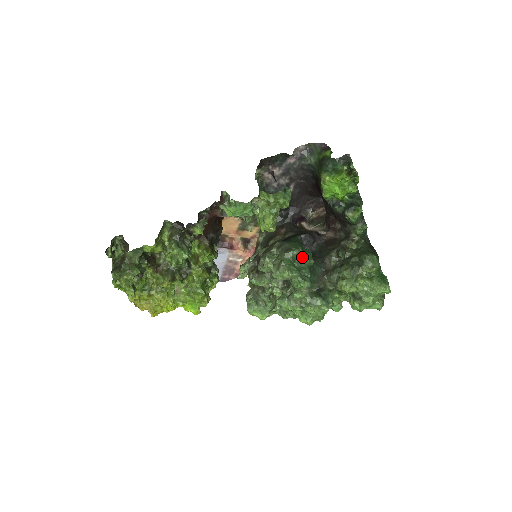
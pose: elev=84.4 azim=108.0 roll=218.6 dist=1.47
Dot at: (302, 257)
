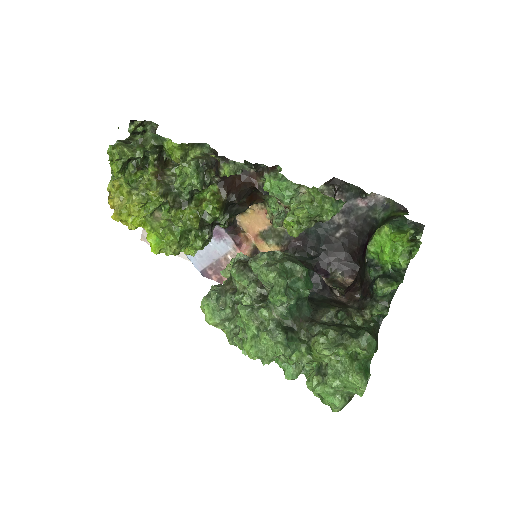
Dot at: (301, 279)
